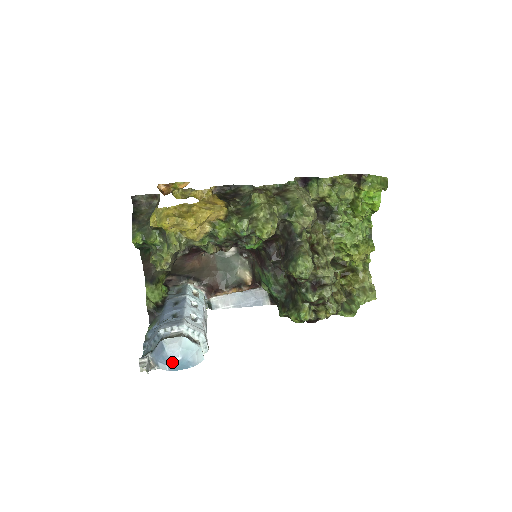
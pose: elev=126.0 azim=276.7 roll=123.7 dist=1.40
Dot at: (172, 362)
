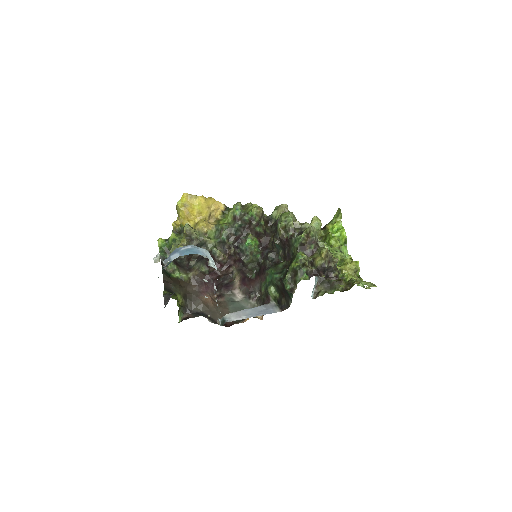
Dot at: (183, 250)
